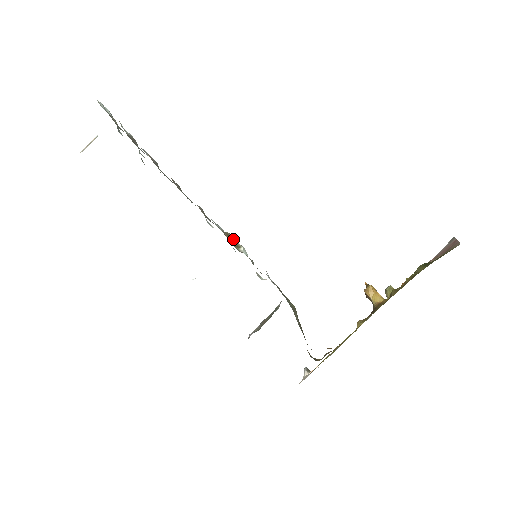
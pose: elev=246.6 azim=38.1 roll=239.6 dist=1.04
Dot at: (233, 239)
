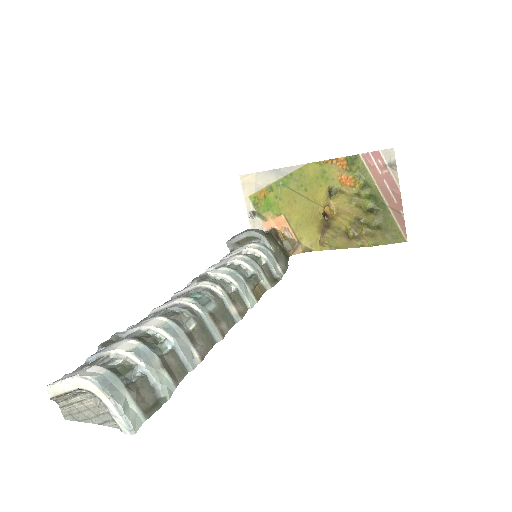
Dot at: (256, 285)
